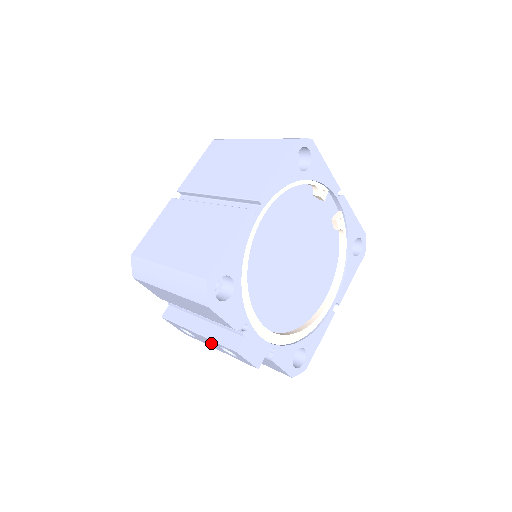
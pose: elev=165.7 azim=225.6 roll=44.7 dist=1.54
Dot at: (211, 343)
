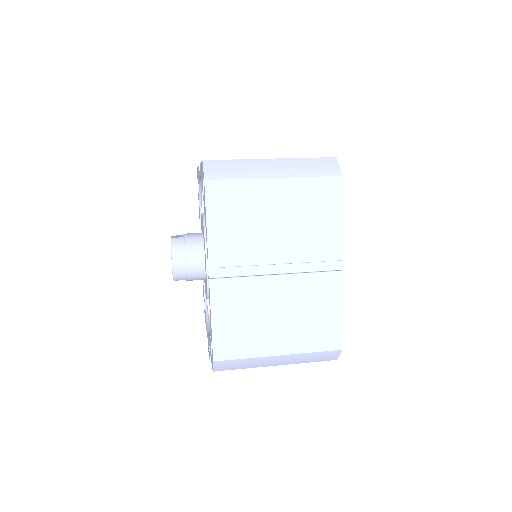
Dot at: occluded
